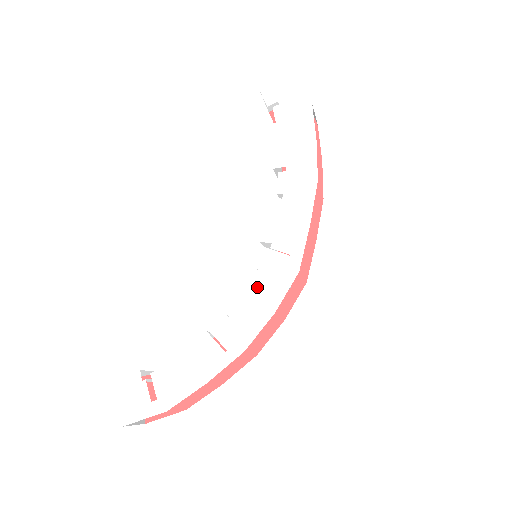
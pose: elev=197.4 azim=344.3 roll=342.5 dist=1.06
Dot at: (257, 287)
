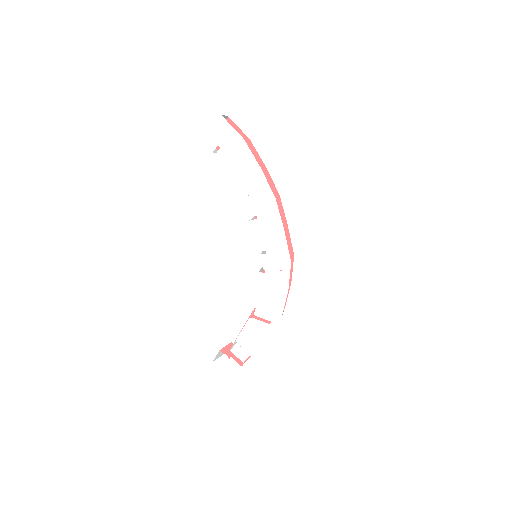
Dot at: (270, 281)
